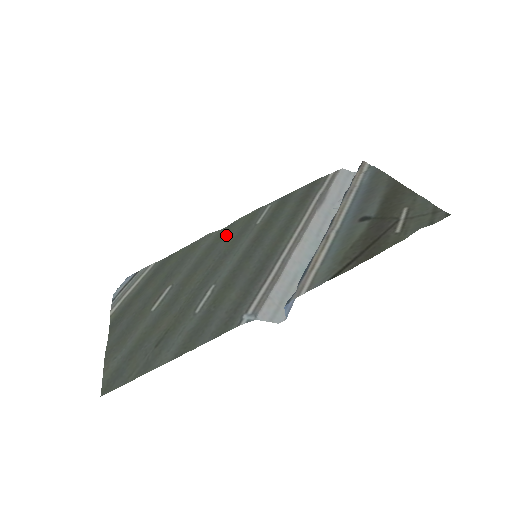
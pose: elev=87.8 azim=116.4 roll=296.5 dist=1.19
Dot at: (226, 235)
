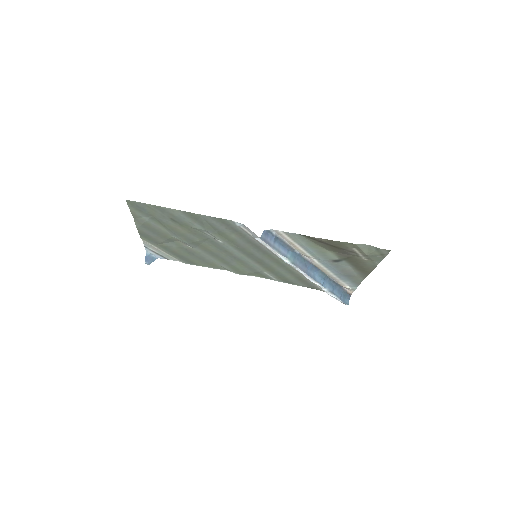
Dot at: (239, 269)
